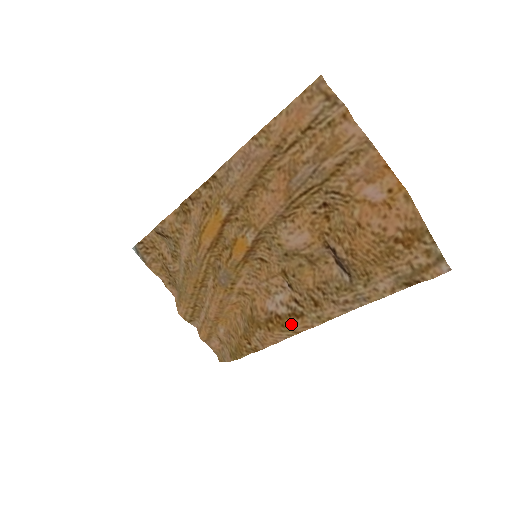
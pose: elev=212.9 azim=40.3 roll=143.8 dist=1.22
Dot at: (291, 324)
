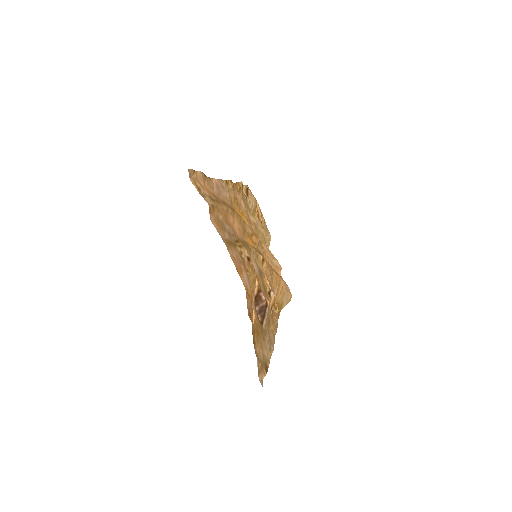
Dot at: occluded
